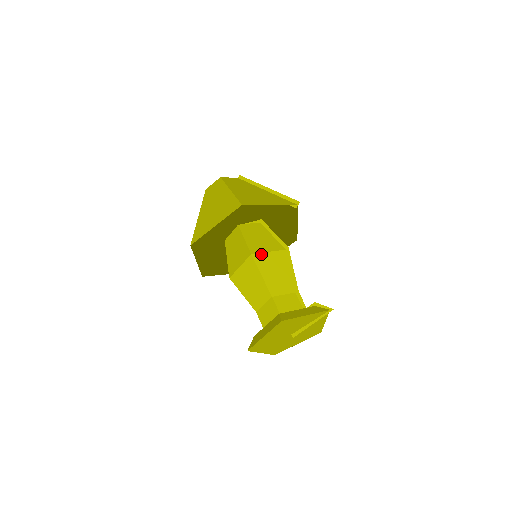
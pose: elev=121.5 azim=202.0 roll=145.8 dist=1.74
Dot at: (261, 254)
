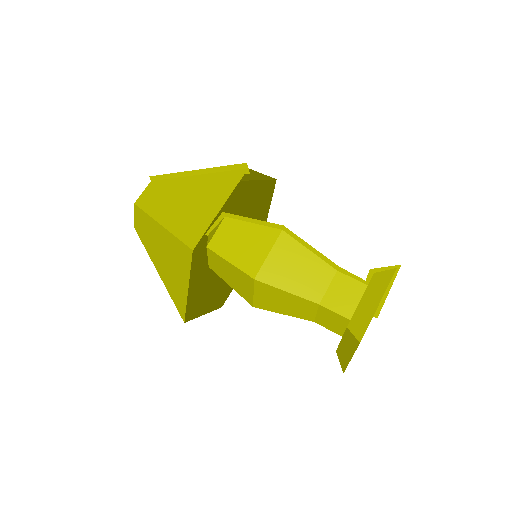
Dot at: (263, 267)
